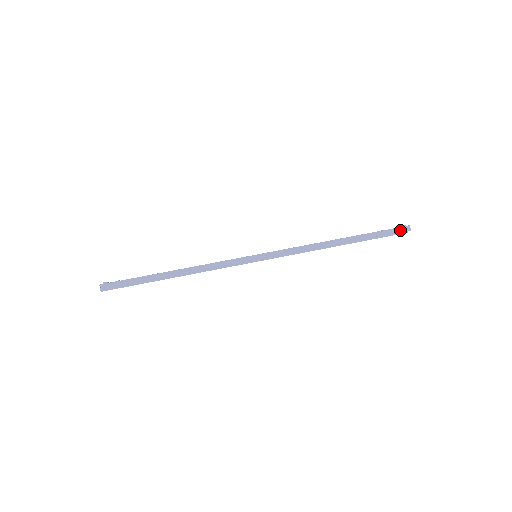
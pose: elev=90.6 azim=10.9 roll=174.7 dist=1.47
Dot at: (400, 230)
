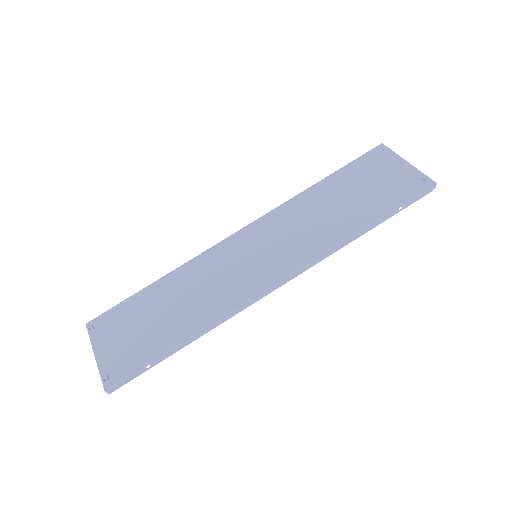
Dot at: (426, 192)
